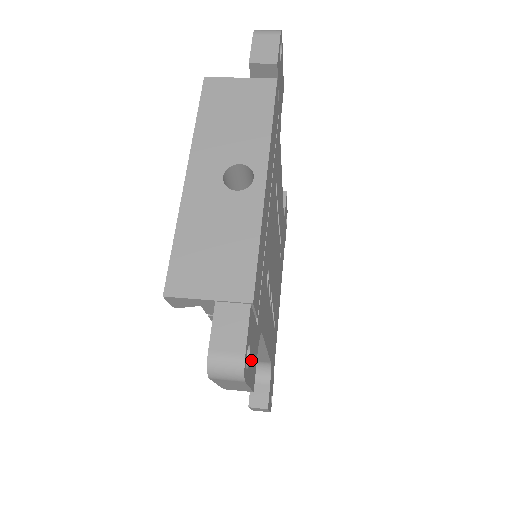
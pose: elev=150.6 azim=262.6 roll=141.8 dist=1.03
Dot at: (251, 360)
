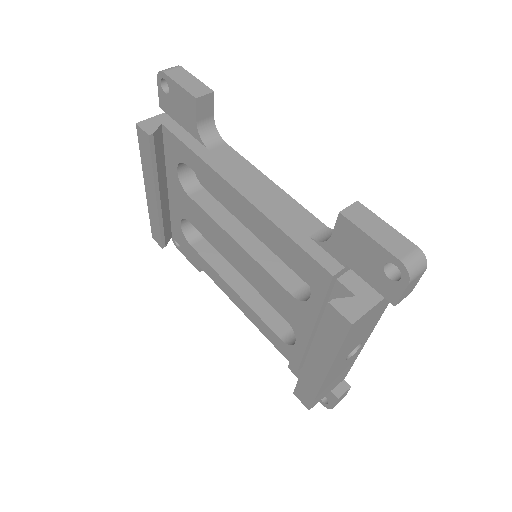
Dot at: occluded
